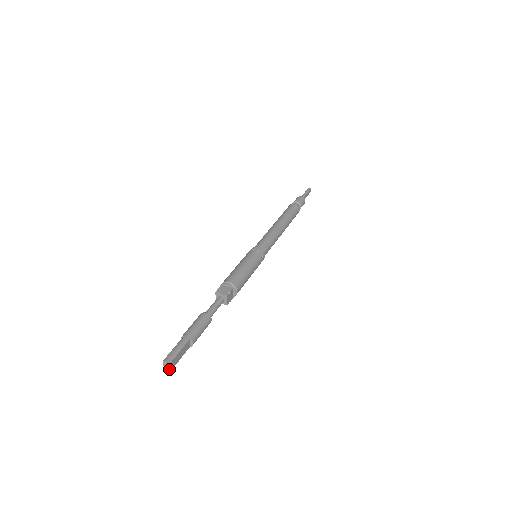
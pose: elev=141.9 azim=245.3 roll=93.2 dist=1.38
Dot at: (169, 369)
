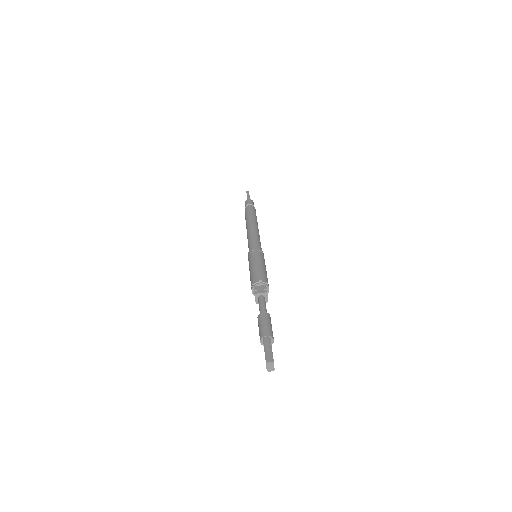
Dot at: (273, 368)
